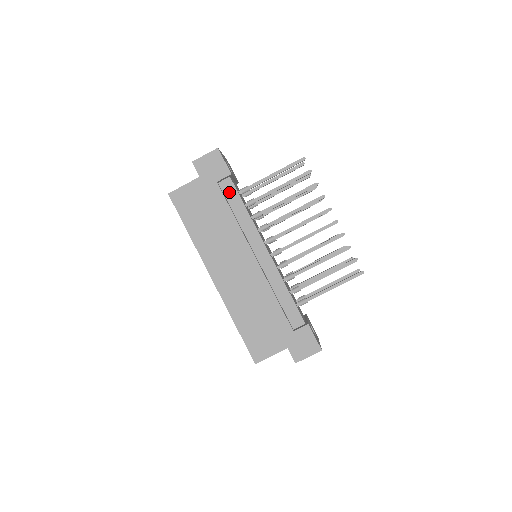
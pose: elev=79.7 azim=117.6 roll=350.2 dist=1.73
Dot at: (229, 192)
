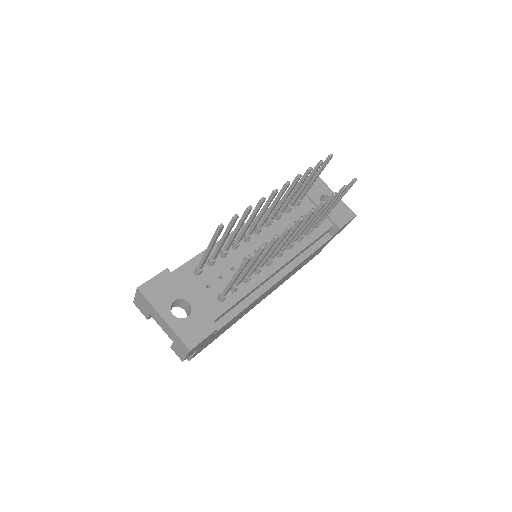
Dot at: occluded
